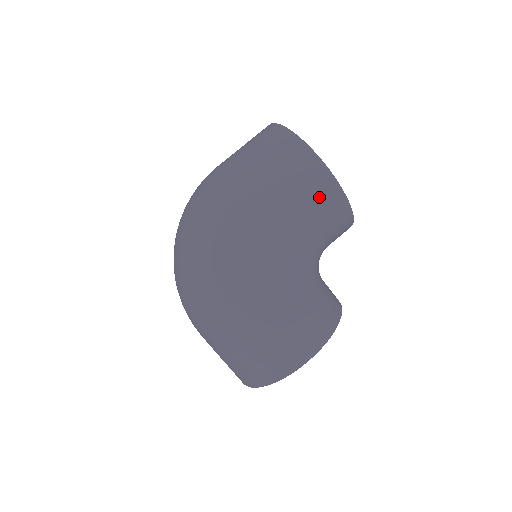
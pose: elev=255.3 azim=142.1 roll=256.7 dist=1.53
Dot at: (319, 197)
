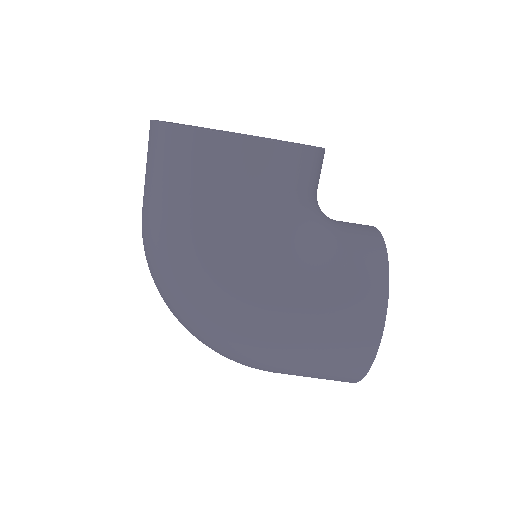
Dot at: (248, 173)
